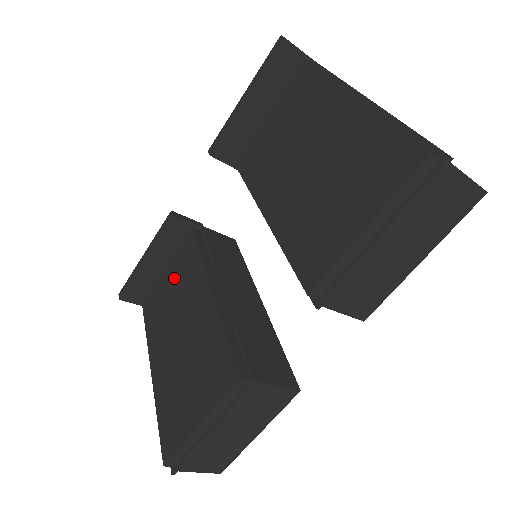
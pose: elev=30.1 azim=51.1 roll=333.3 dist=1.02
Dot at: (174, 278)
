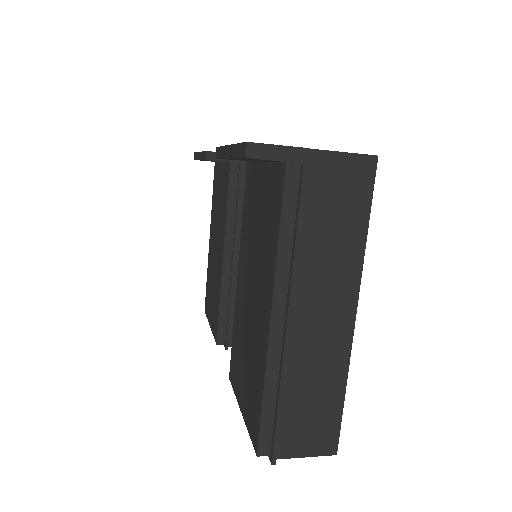
Dot at: (220, 191)
